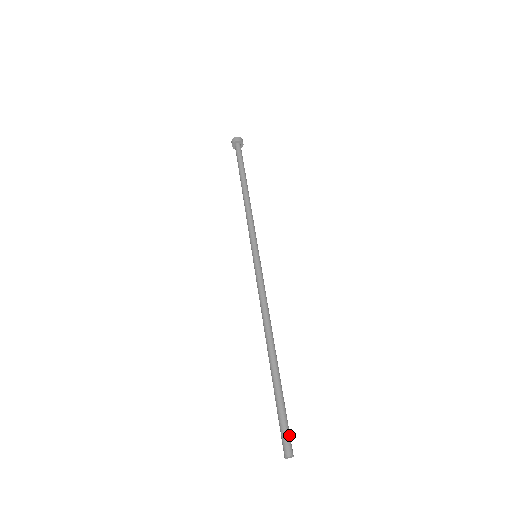
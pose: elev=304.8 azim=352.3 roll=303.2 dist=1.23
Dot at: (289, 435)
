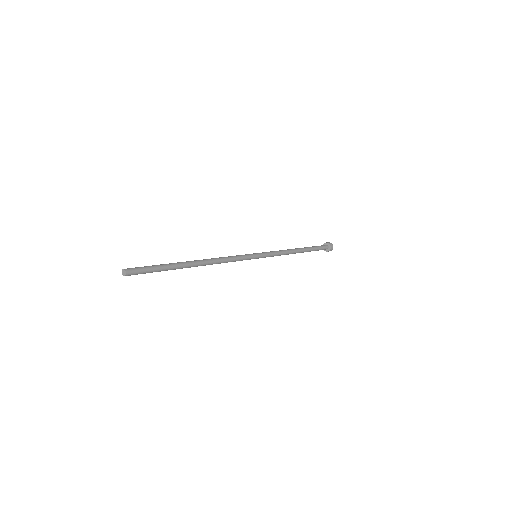
Dot at: (140, 270)
